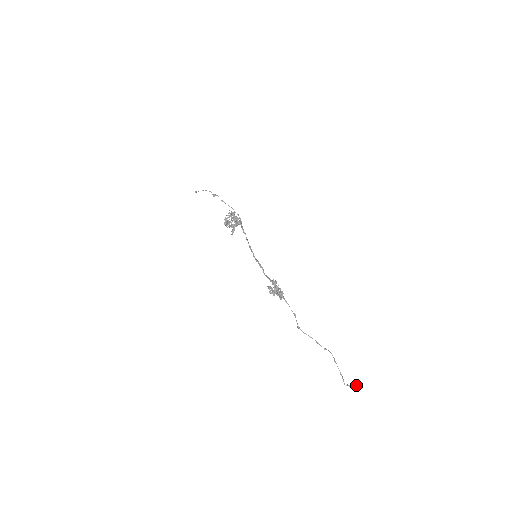
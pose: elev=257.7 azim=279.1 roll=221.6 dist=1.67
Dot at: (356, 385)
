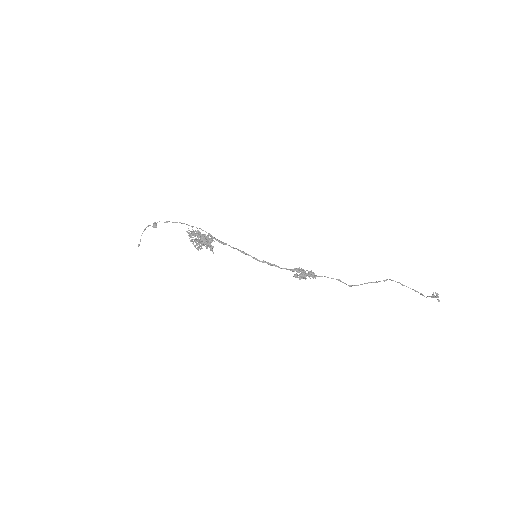
Dot at: occluded
